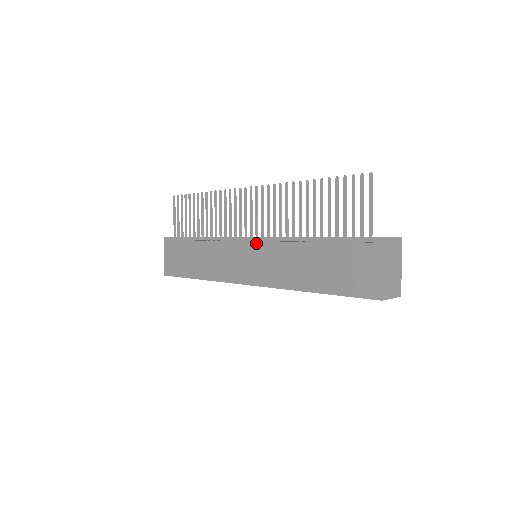
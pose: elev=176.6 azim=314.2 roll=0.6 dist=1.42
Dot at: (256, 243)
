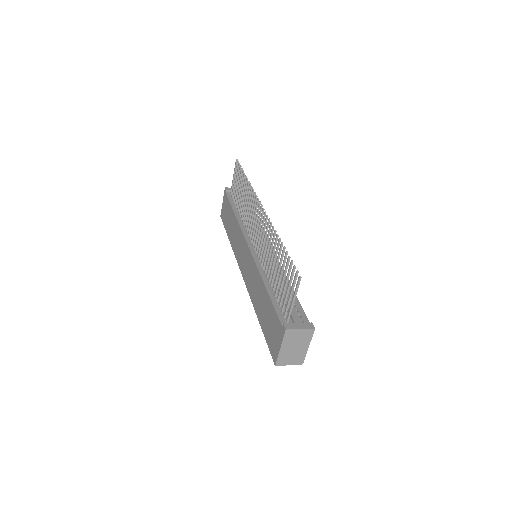
Dot at: (250, 253)
